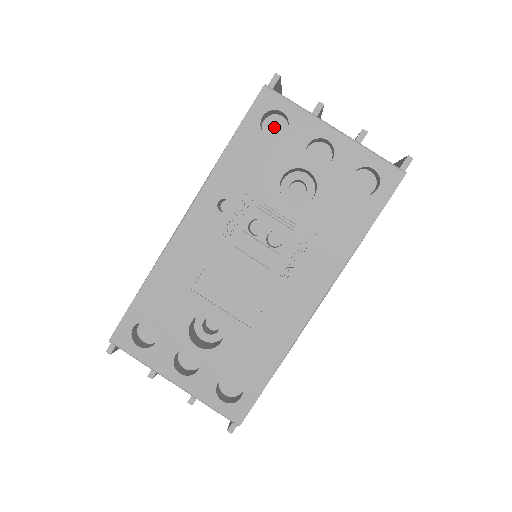
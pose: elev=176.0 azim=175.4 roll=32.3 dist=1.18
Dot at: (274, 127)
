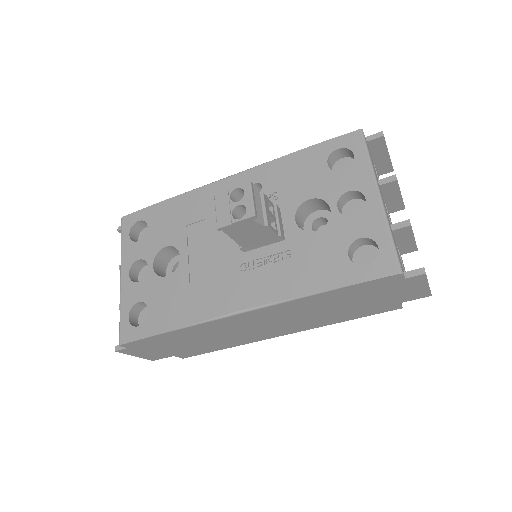
Dot at: (345, 167)
